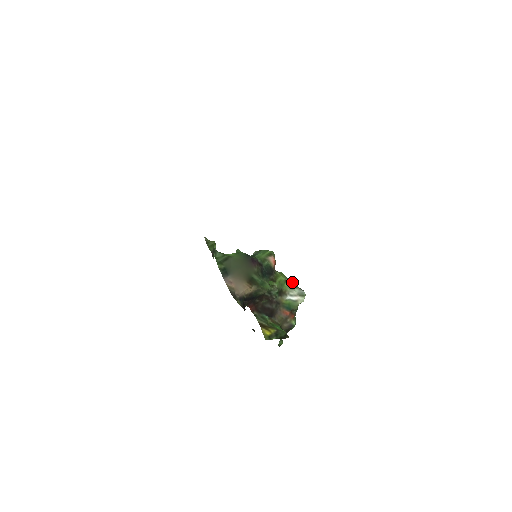
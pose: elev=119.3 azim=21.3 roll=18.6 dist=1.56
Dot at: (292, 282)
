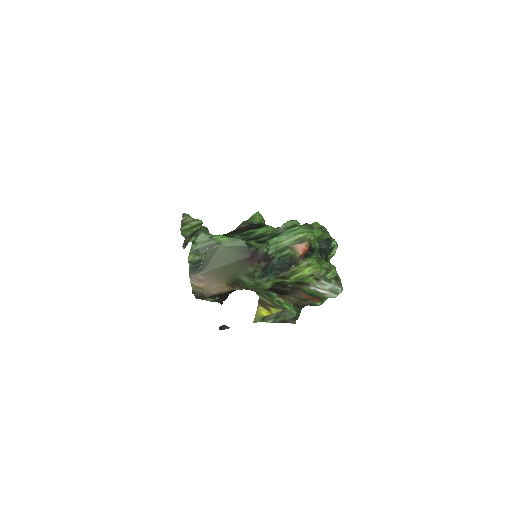
Dot at: (327, 274)
